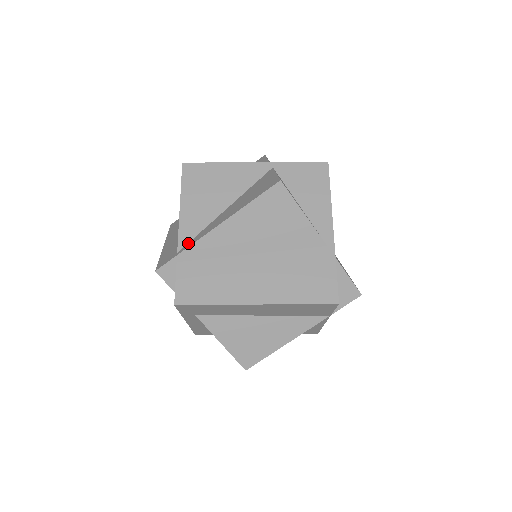
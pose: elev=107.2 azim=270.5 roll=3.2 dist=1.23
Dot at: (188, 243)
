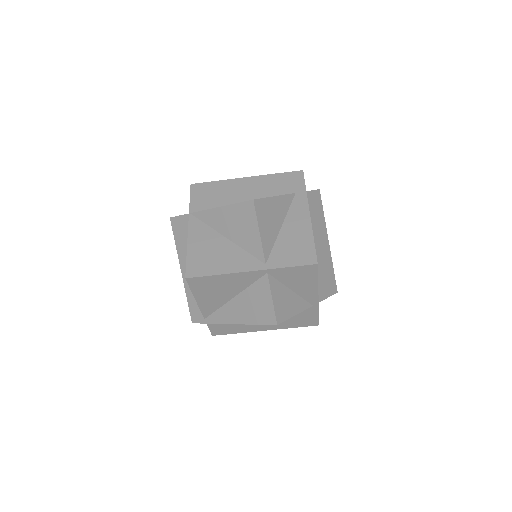
Dot at: (210, 316)
